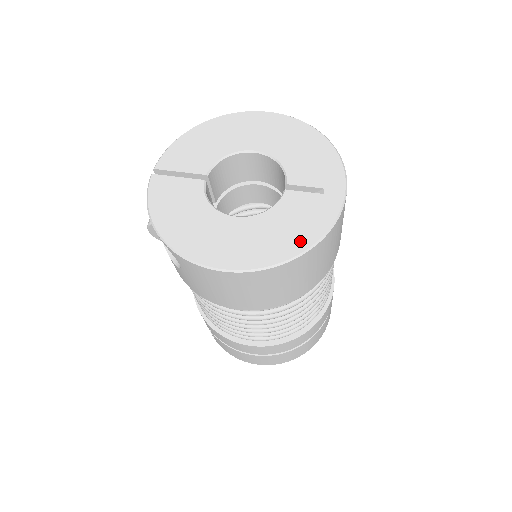
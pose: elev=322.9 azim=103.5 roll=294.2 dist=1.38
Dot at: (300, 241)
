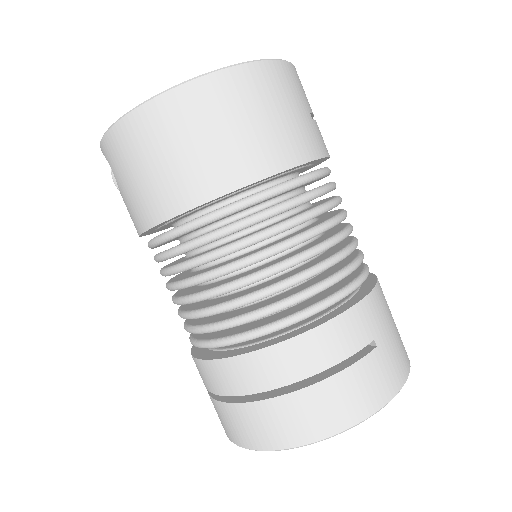
Dot at: occluded
